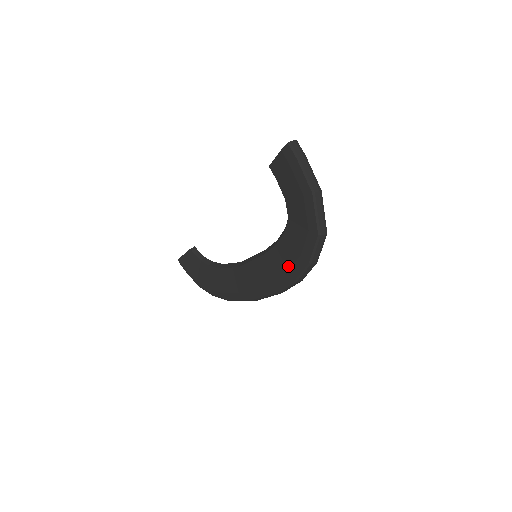
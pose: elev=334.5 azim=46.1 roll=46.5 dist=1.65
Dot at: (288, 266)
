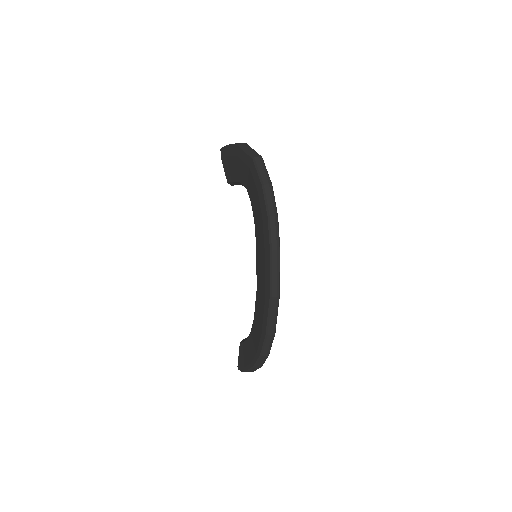
Dot at: (260, 214)
